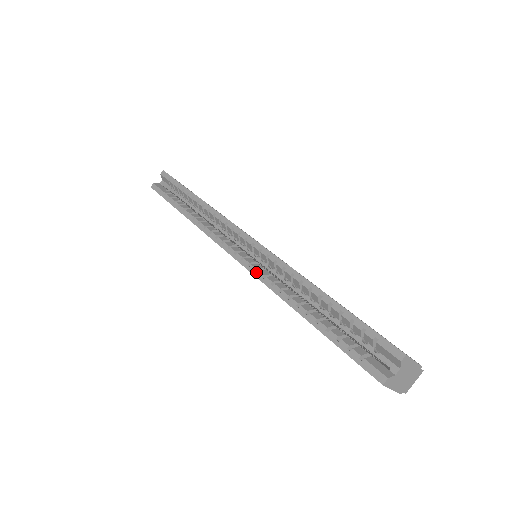
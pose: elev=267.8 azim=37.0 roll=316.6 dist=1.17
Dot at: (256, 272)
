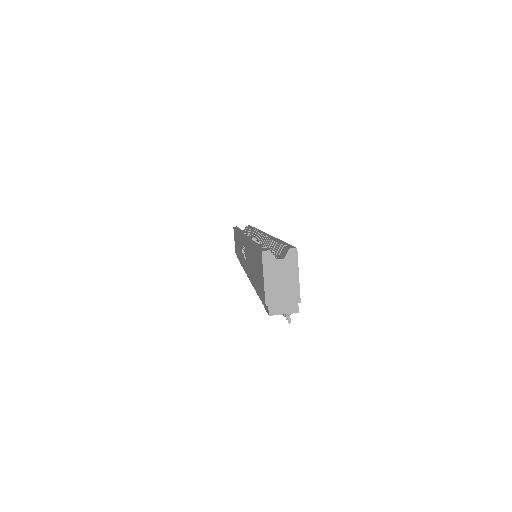
Dot at: occluded
